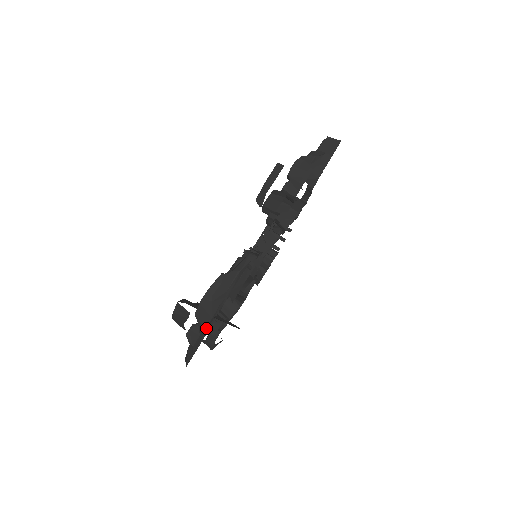
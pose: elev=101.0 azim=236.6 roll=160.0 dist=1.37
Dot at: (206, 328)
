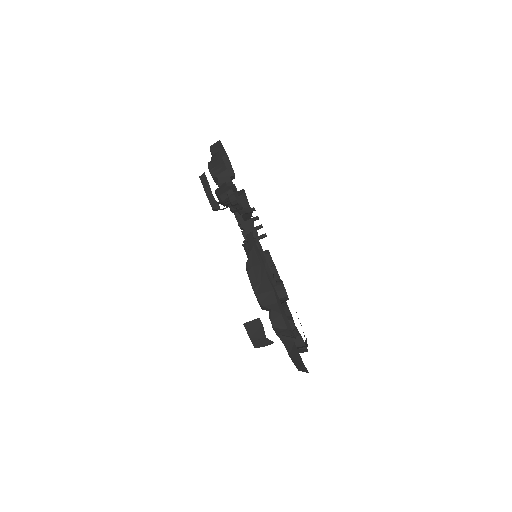
Dot at: (278, 300)
